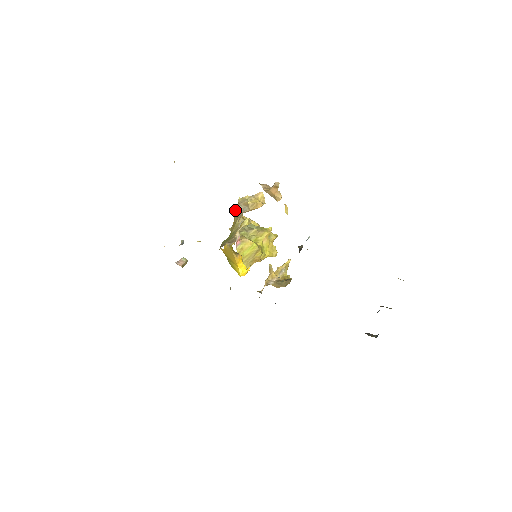
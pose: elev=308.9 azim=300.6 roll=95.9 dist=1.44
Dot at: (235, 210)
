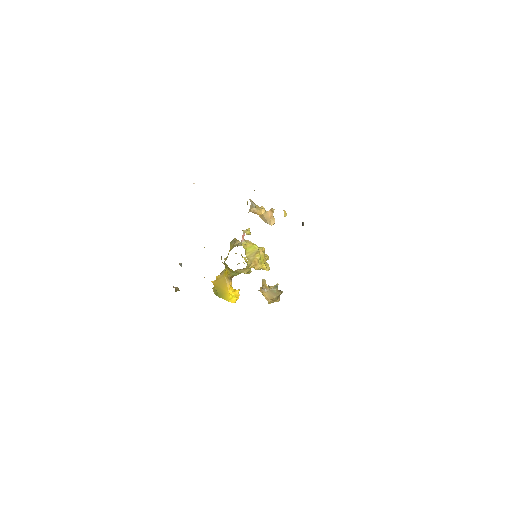
Dot at: (232, 240)
